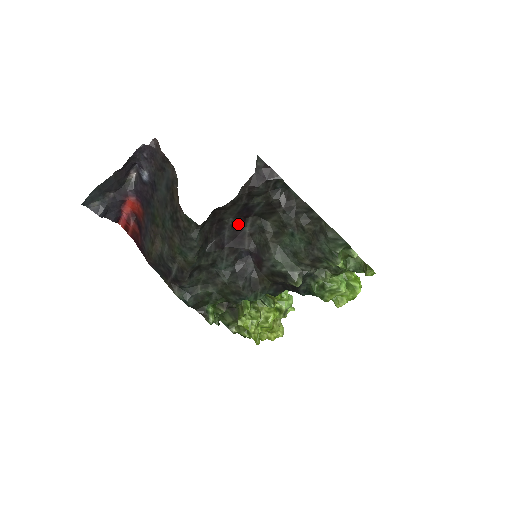
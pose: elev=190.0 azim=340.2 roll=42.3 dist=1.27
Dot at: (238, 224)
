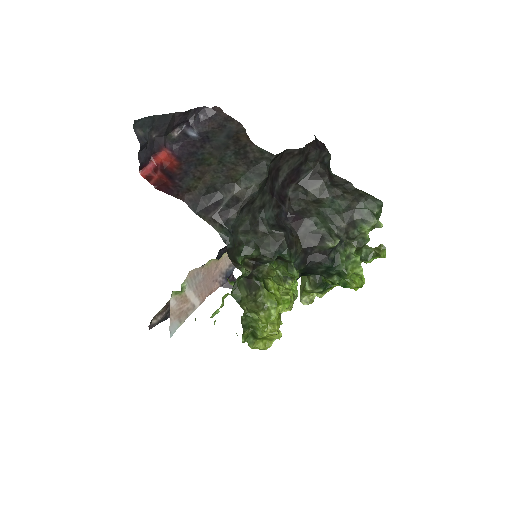
Dot at: (285, 184)
